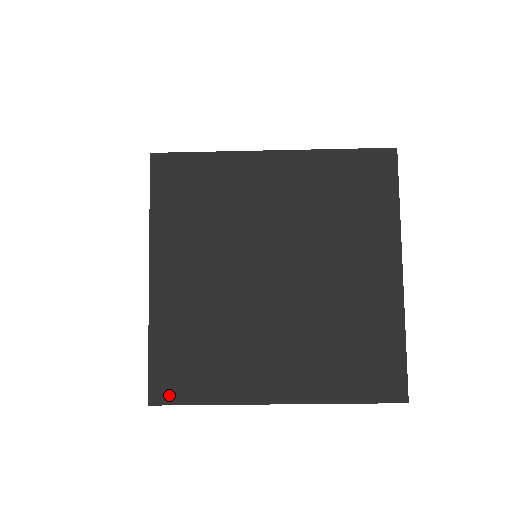
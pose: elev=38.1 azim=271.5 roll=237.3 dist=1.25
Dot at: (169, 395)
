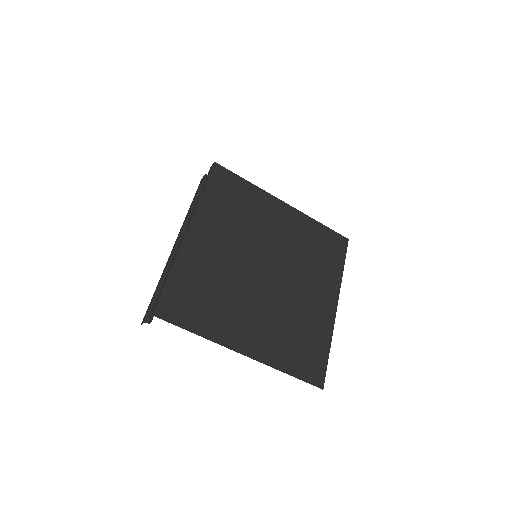
Dot at: (171, 315)
